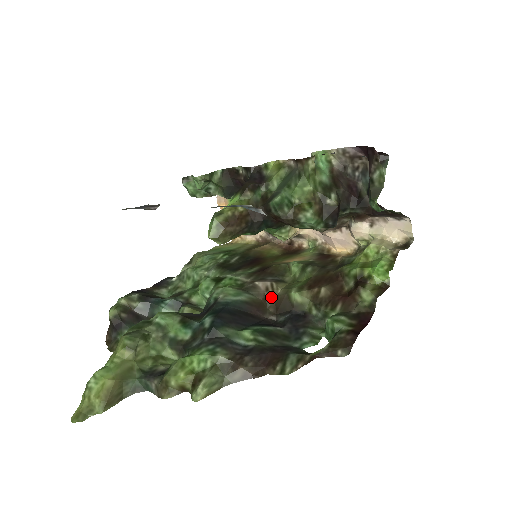
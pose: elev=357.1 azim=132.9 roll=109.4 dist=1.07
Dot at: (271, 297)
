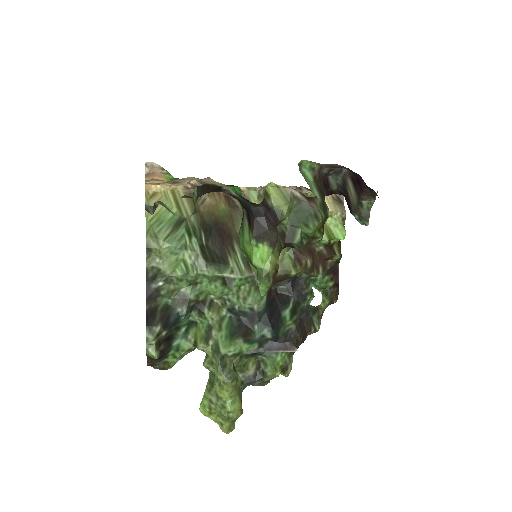
Dot at: occluded
